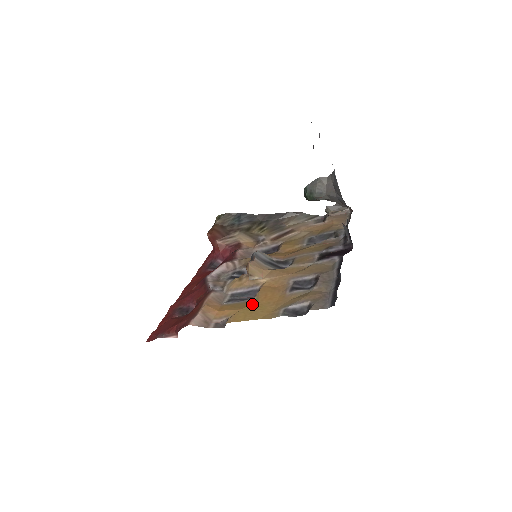
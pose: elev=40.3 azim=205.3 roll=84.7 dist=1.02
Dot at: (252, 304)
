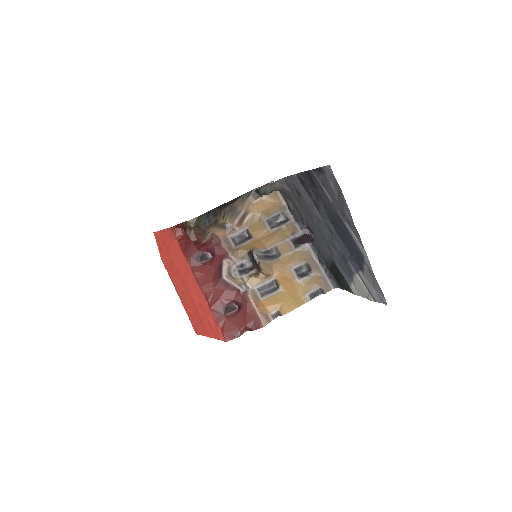
Dot at: (285, 296)
